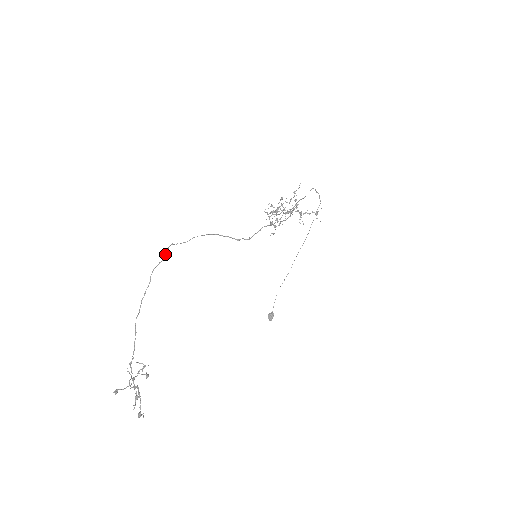
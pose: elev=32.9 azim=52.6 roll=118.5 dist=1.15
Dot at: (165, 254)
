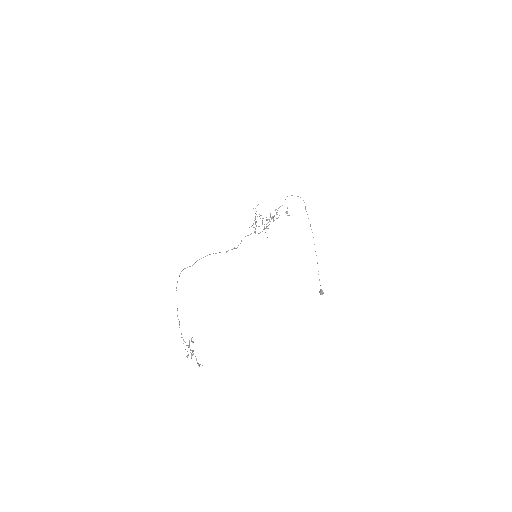
Dot at: (179, 275)
